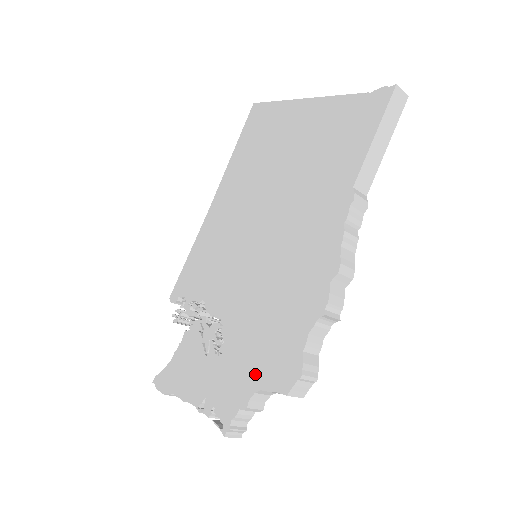
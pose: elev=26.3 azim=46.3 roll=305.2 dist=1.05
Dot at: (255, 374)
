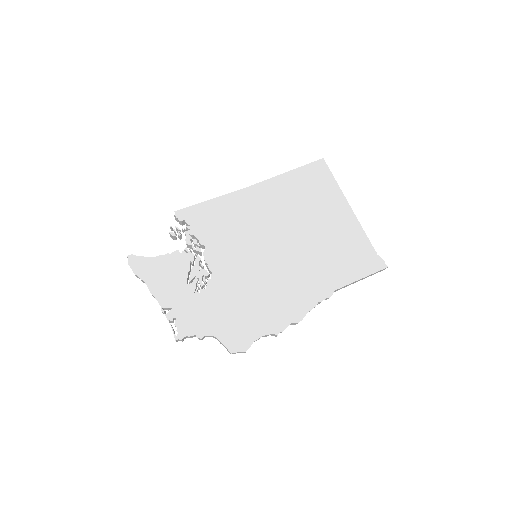
Dot at: (218, 326)
